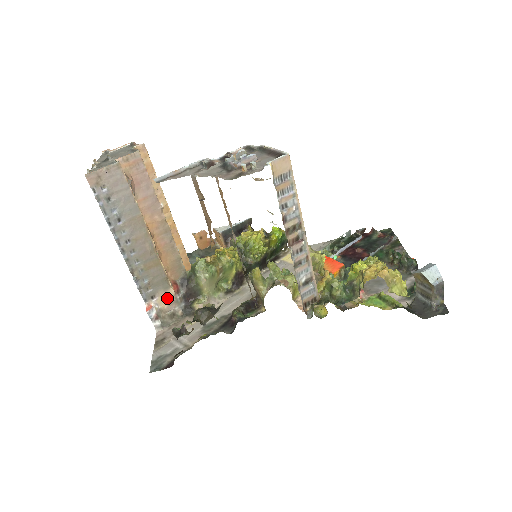
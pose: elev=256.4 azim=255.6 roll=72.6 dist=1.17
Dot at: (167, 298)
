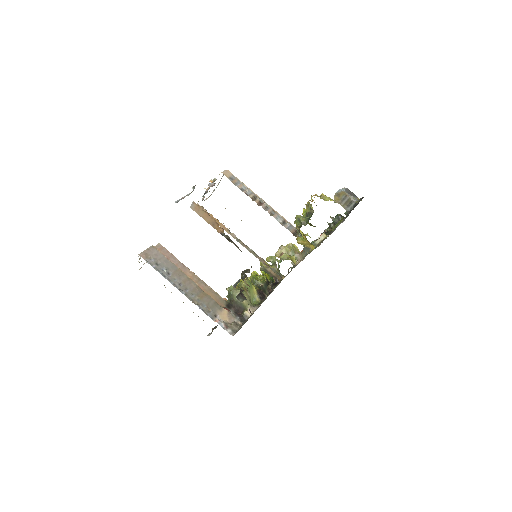
Dot at: (225, 315)
